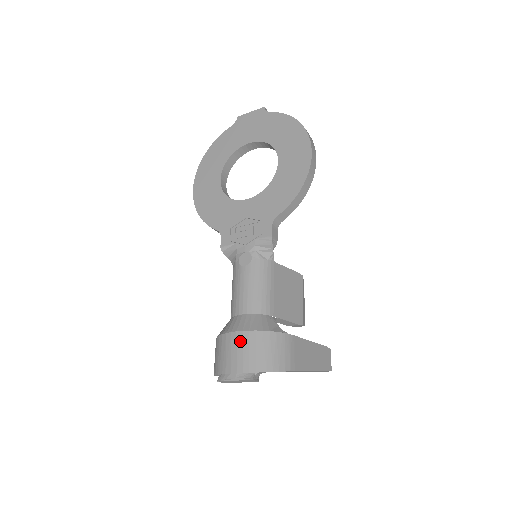
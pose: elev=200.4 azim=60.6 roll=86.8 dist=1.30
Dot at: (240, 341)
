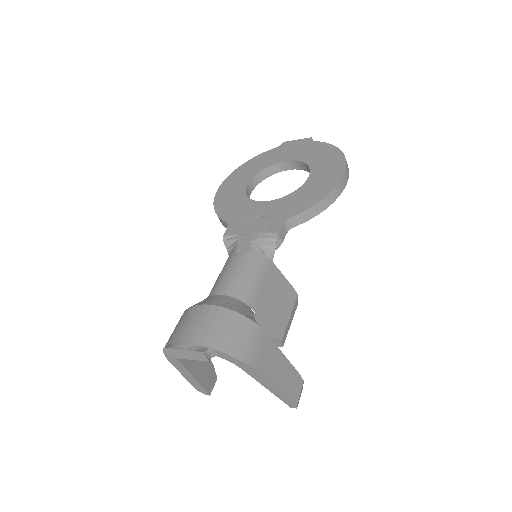
Dot at: (206, 314)
